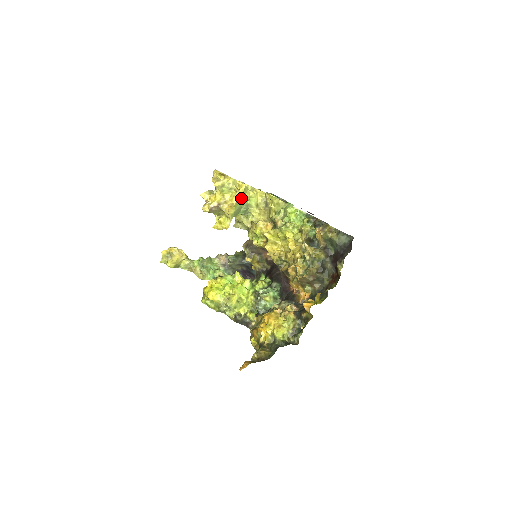
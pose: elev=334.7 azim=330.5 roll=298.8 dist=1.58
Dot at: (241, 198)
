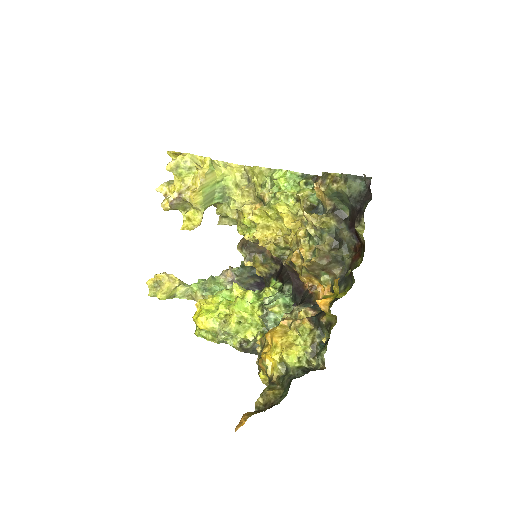
Dot at: (208, 178)
